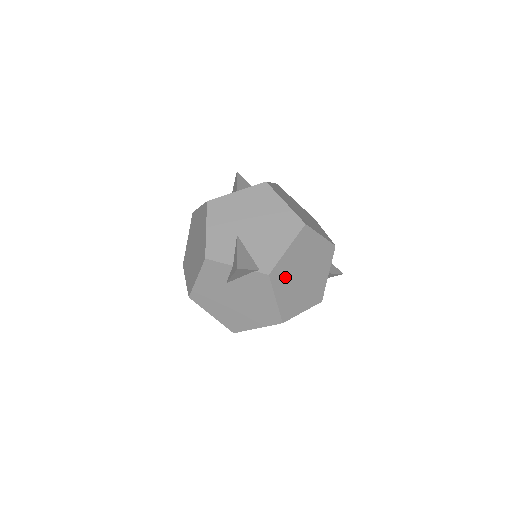
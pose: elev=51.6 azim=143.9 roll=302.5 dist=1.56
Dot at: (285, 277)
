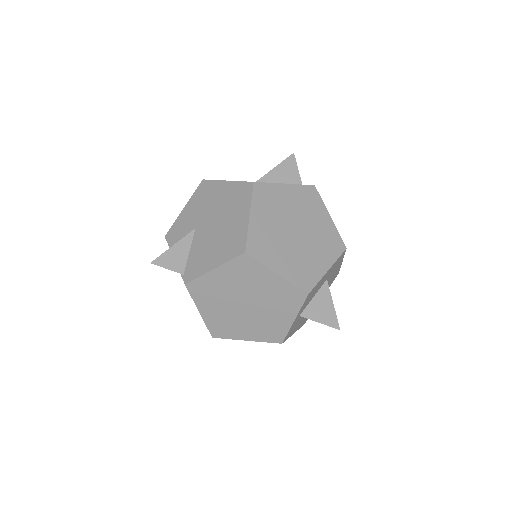
Dot at: (213, 296)
